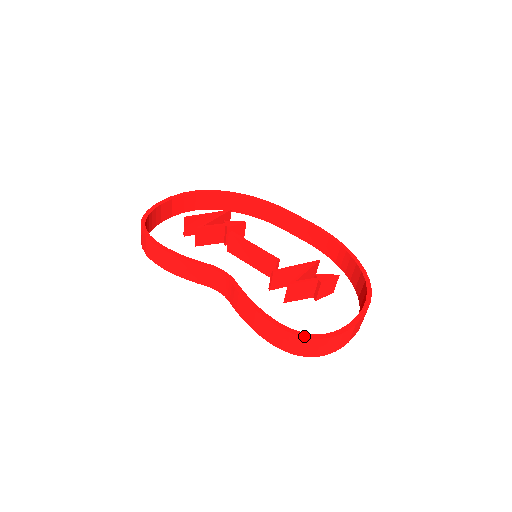
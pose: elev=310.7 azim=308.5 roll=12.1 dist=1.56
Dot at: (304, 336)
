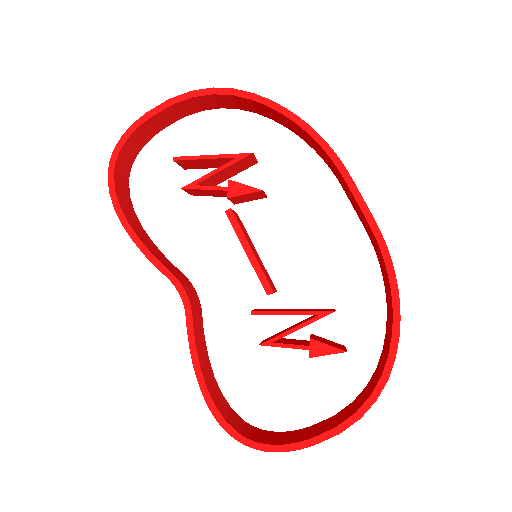
Dot at: (234, 437)
